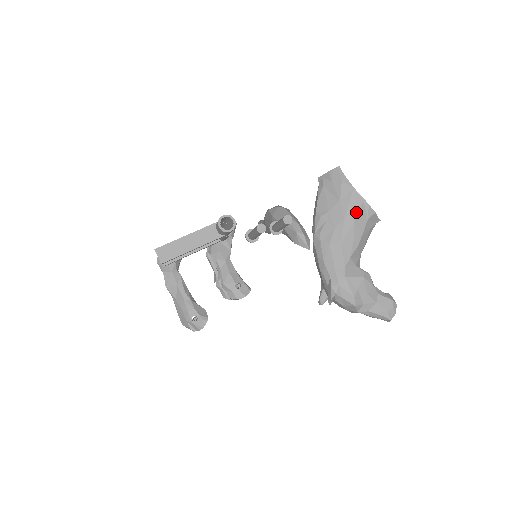
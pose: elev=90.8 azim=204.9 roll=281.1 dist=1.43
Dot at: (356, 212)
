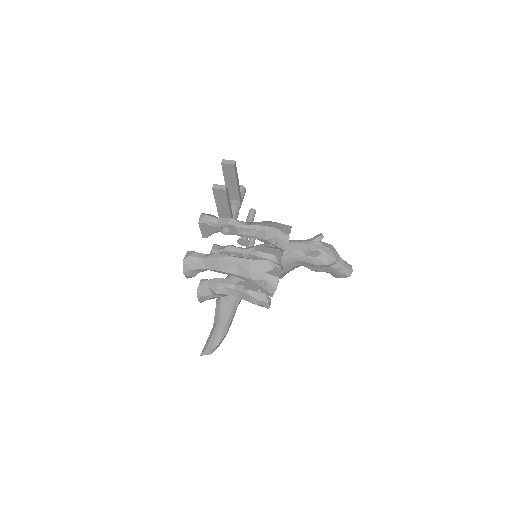
Dot at: occluded
